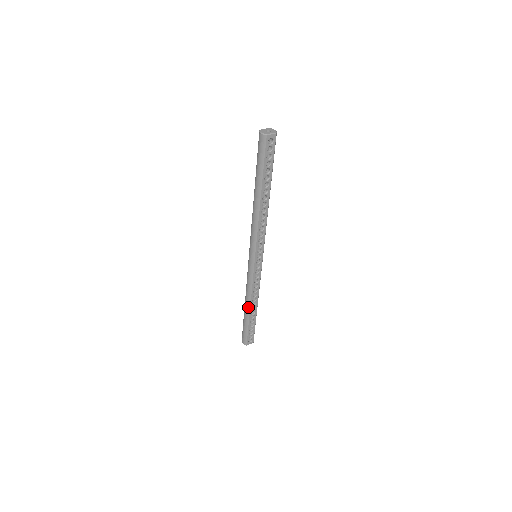
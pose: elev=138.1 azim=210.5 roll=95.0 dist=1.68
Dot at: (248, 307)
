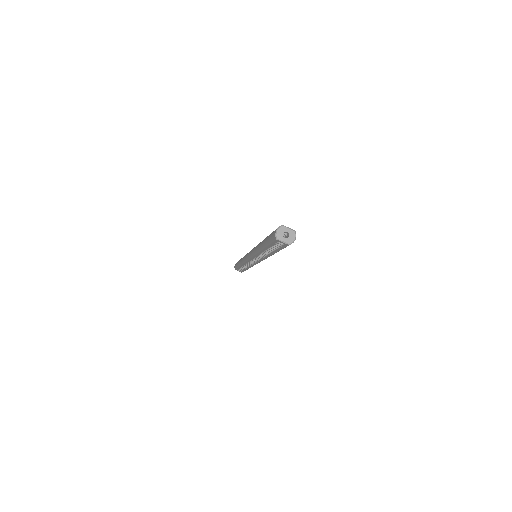
Dot at: (240, 263)
